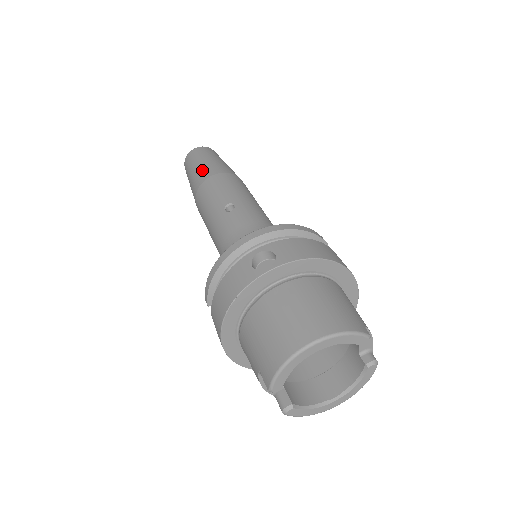
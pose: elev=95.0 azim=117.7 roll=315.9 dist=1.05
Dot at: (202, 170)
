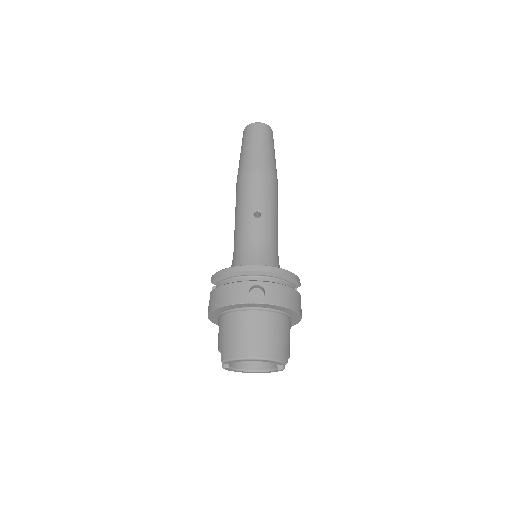
Dot at: (255, 157)
